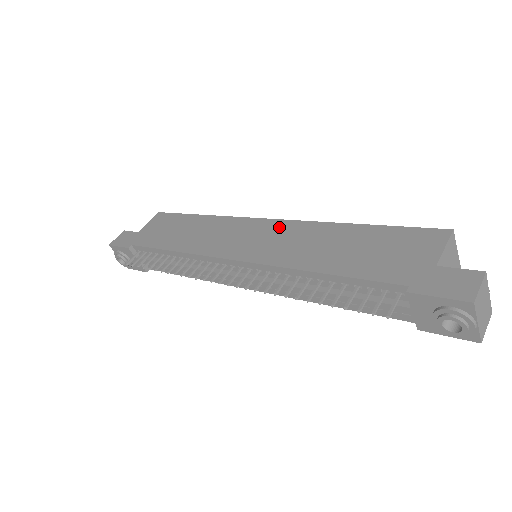
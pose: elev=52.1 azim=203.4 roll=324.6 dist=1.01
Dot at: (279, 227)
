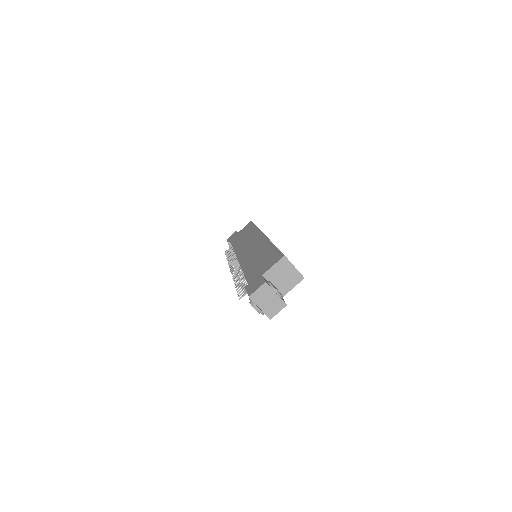
Dot at: (261, 241)
